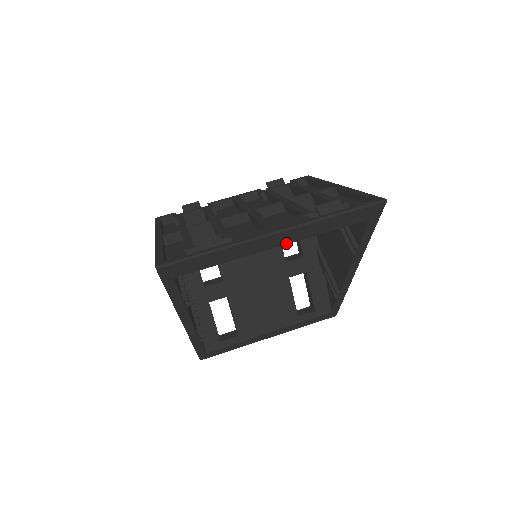
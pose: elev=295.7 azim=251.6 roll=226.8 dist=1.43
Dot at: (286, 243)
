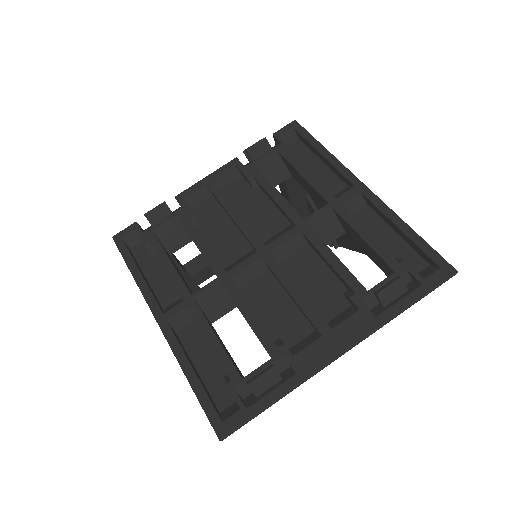
Dot at: occluded
